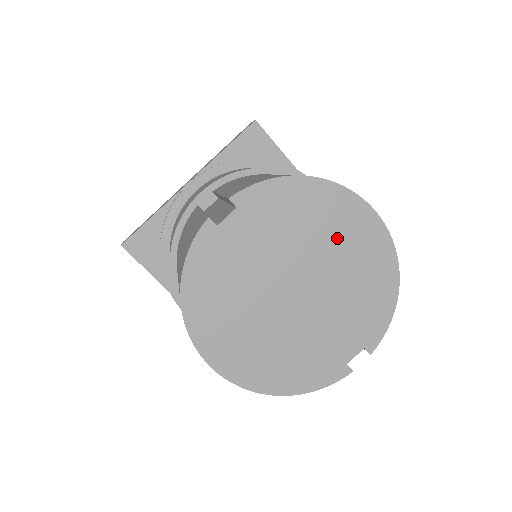
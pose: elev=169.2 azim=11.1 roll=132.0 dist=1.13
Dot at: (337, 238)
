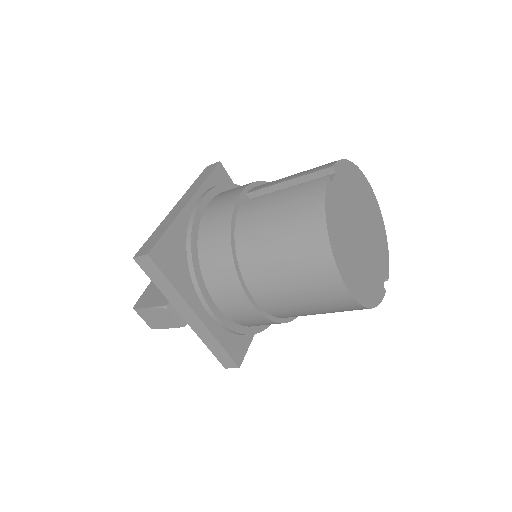
Dot at: (366, 203)
